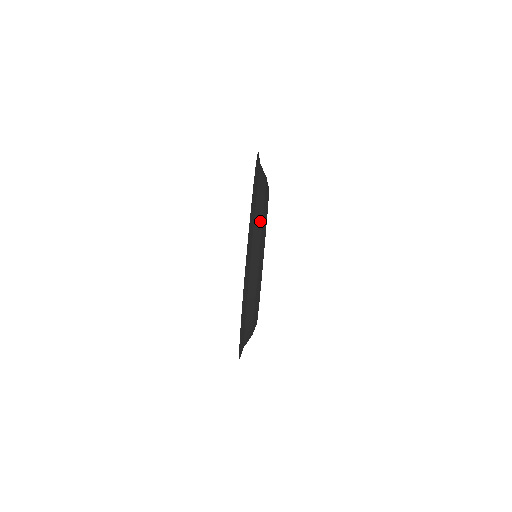
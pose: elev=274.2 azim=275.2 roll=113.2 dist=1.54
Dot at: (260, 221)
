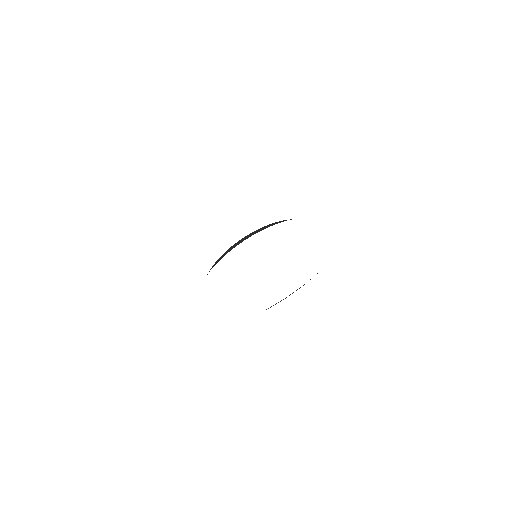
Dot at: (300, 287)
